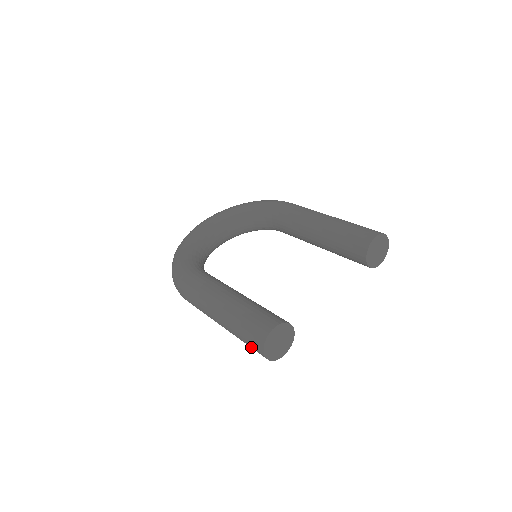
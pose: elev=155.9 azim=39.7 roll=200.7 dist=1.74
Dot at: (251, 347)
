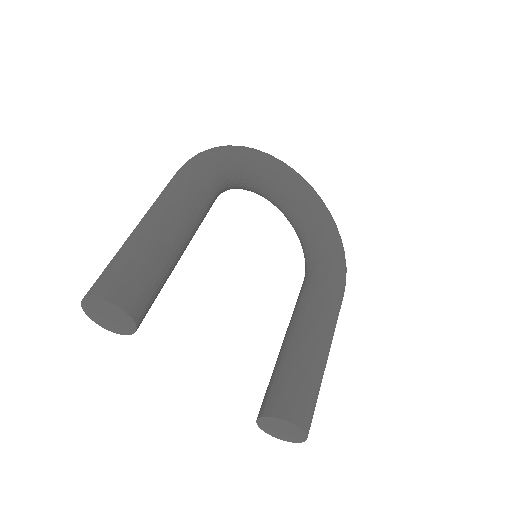
Dot at: occluded
